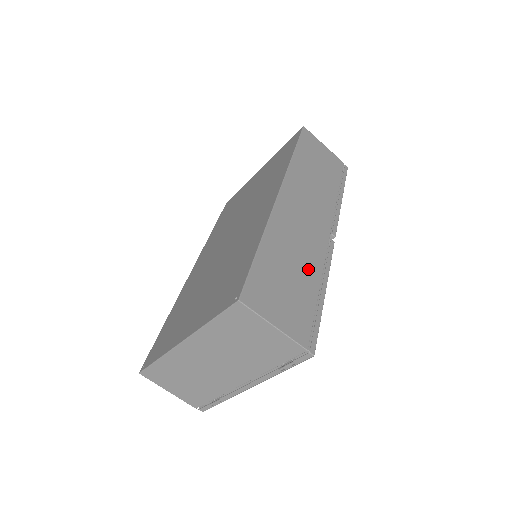
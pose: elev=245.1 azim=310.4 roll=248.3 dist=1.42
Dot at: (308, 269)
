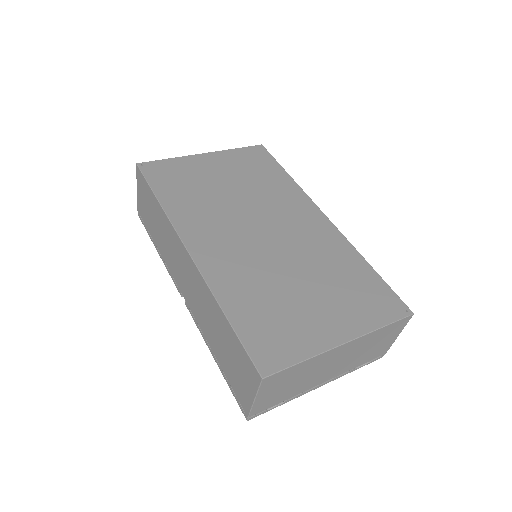
Dot at: occluded
